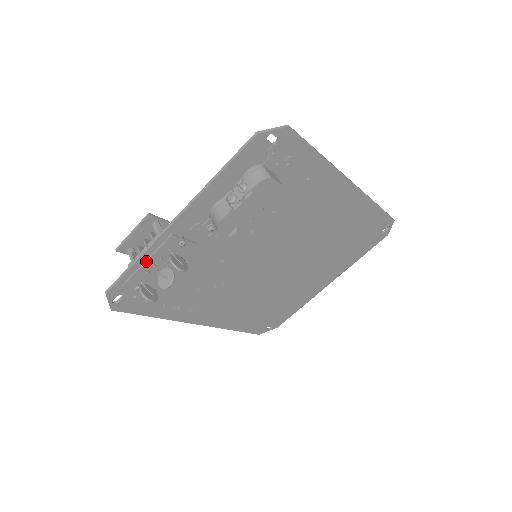
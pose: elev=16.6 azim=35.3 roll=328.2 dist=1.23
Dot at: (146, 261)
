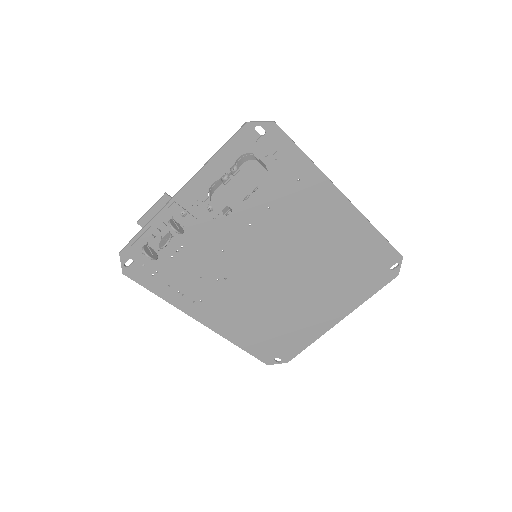
Dot at: (153, 224)
